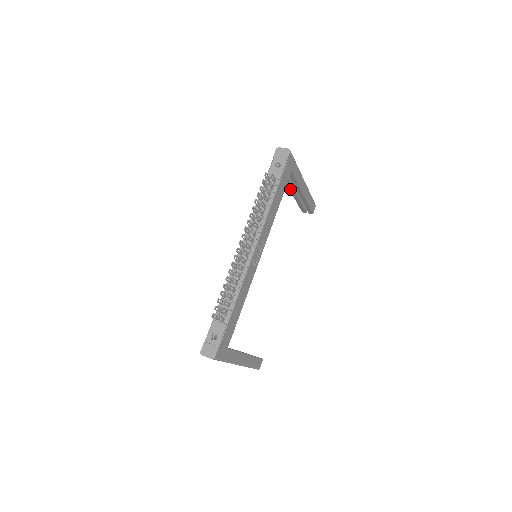
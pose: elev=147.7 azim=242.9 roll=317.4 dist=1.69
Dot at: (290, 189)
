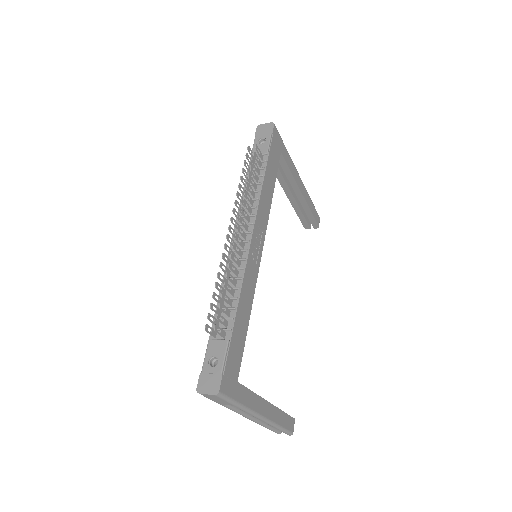
Dot at: (284, 190)
